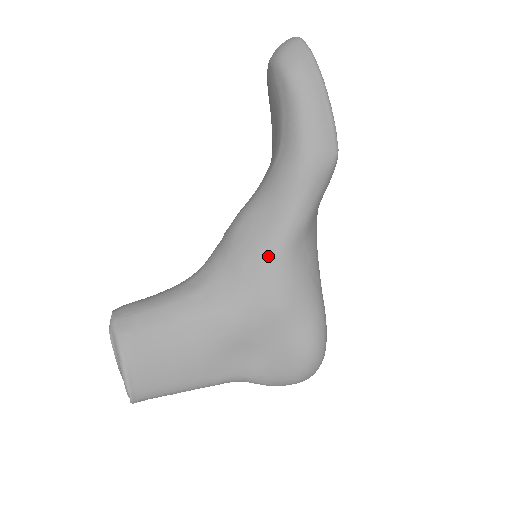
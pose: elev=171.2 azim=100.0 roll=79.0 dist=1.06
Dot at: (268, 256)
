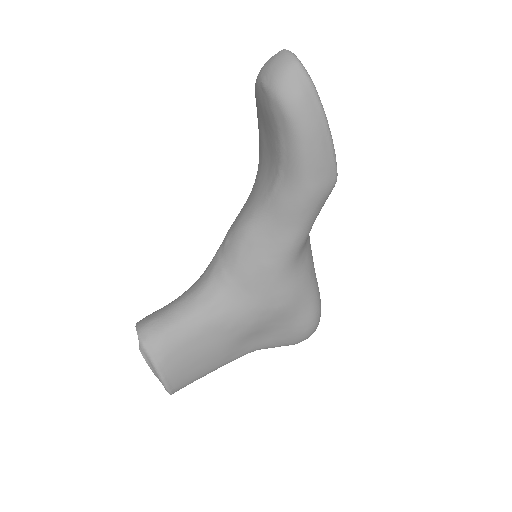
Dot at: (274, 271)
